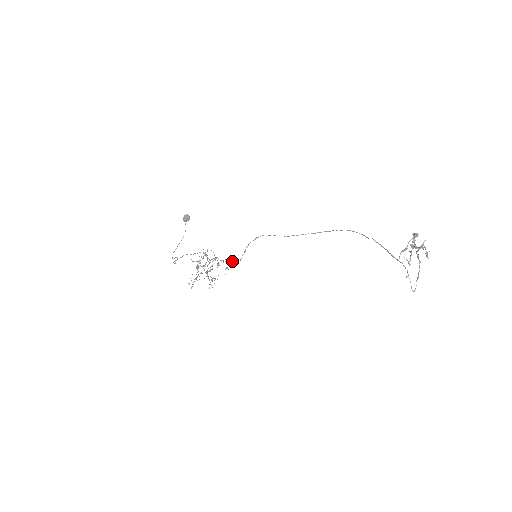
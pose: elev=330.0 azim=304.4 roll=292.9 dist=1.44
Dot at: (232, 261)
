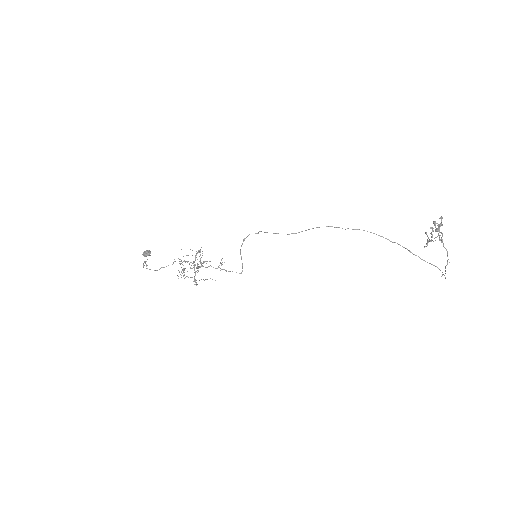
Dot at: occluded
